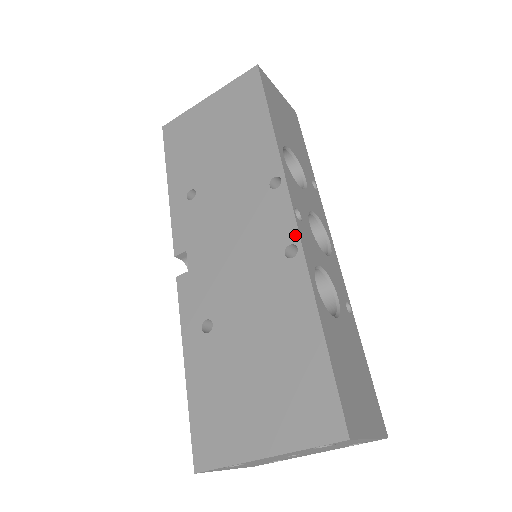
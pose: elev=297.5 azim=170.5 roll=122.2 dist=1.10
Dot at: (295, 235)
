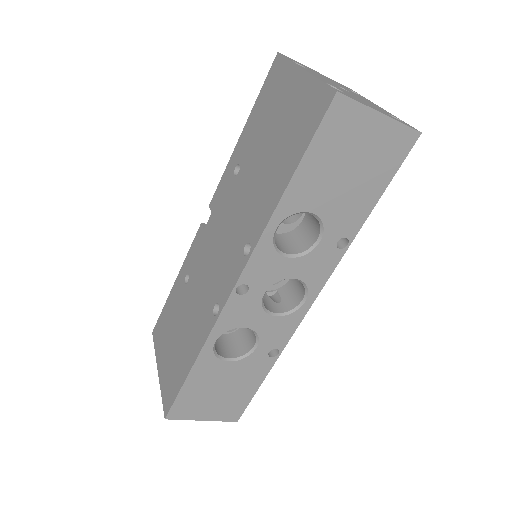
Dot at: (222, 304)
